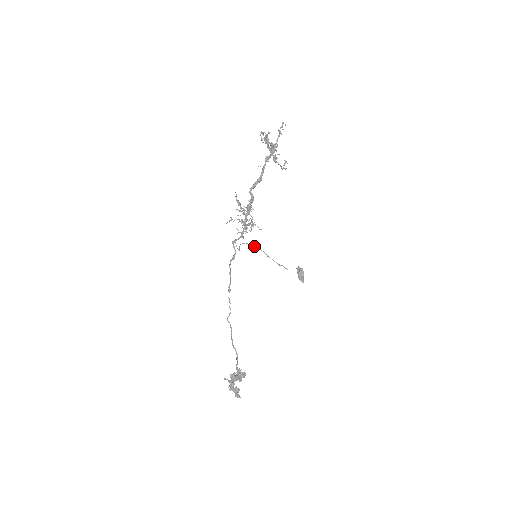
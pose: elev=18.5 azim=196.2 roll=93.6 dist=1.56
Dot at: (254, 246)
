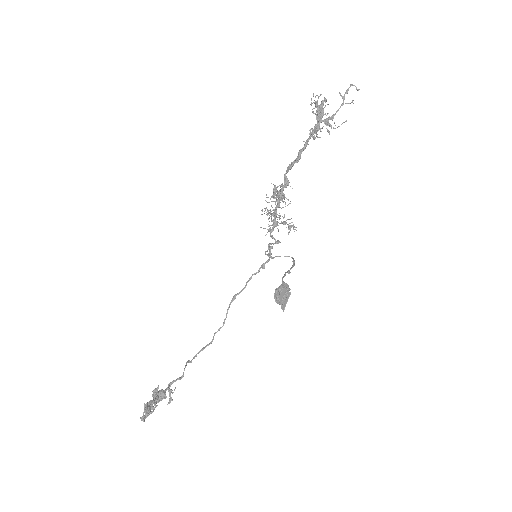
Dot at: (293, 261)
